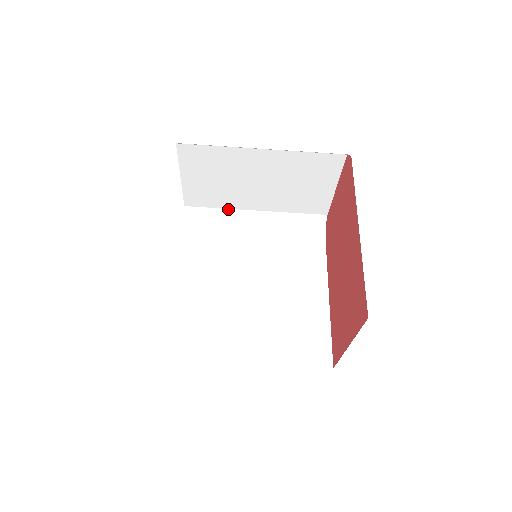
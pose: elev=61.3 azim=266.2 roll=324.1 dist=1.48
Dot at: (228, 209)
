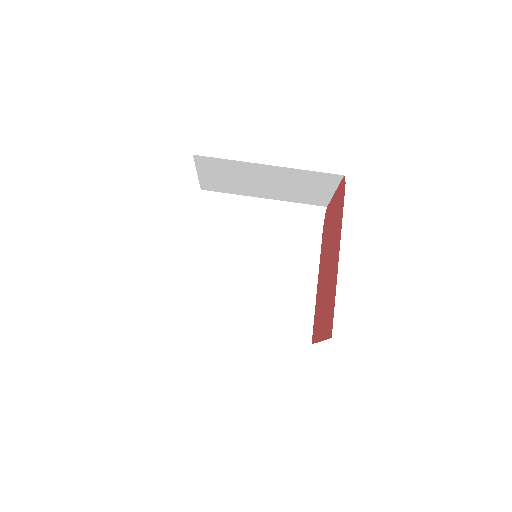
Dot at: (239, 195)
